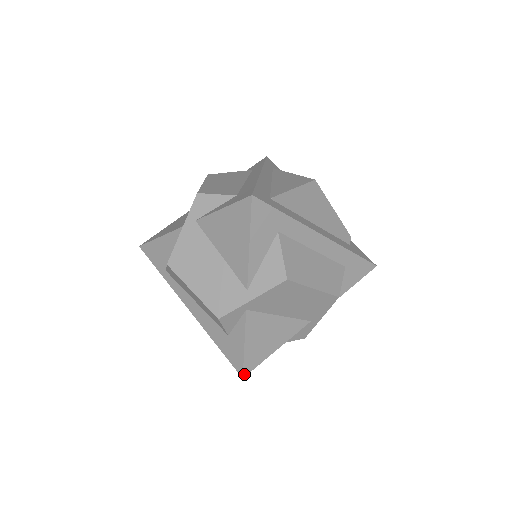
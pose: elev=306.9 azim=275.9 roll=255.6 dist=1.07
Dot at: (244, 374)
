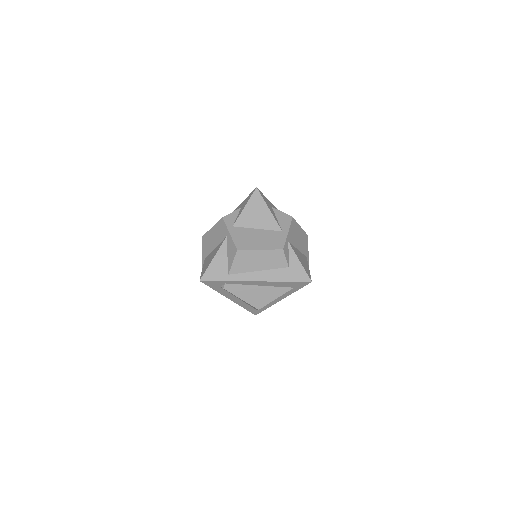
Dot at: (310, 279)
